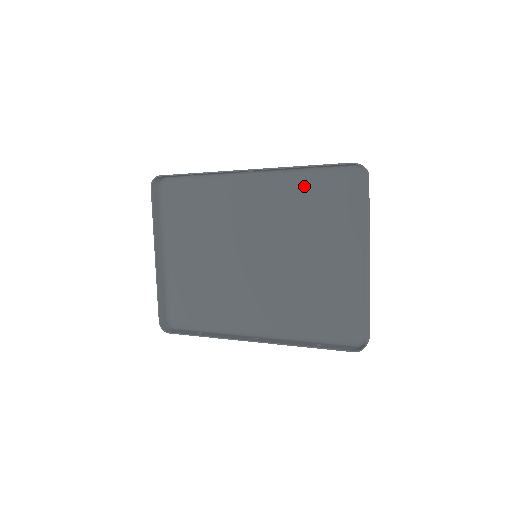
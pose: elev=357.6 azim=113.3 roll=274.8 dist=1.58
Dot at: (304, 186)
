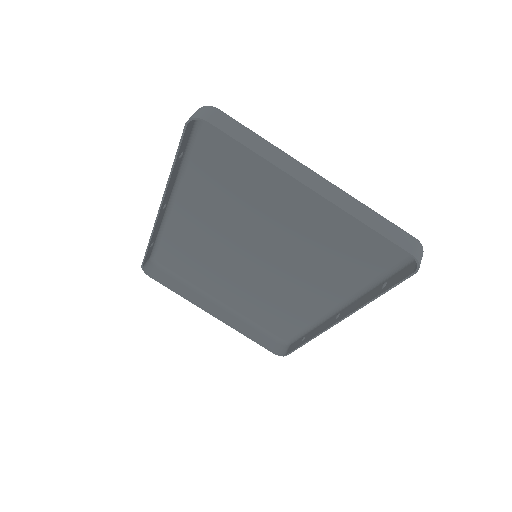
Dot at: (202, 173)
